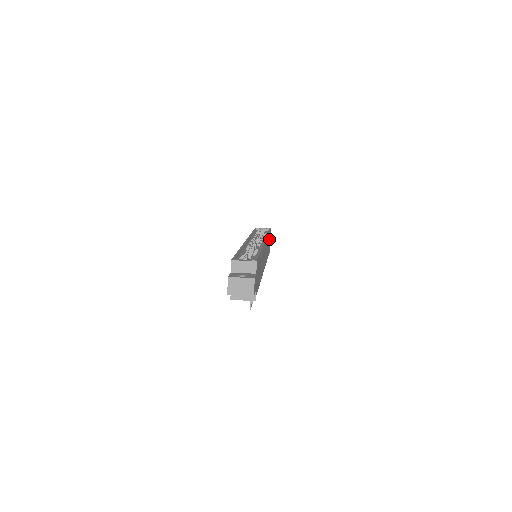
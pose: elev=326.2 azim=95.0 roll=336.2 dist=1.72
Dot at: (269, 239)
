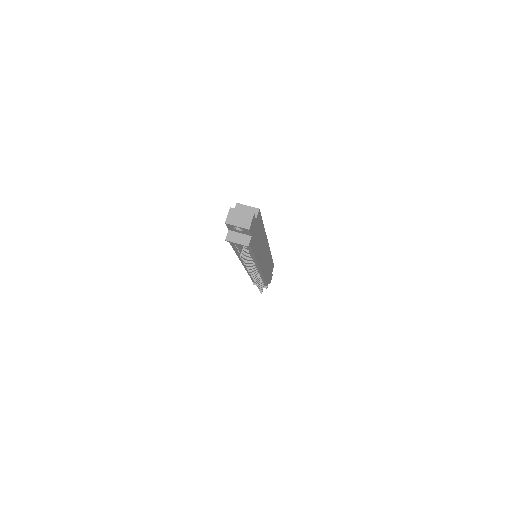
Dot at: (270, 269)
